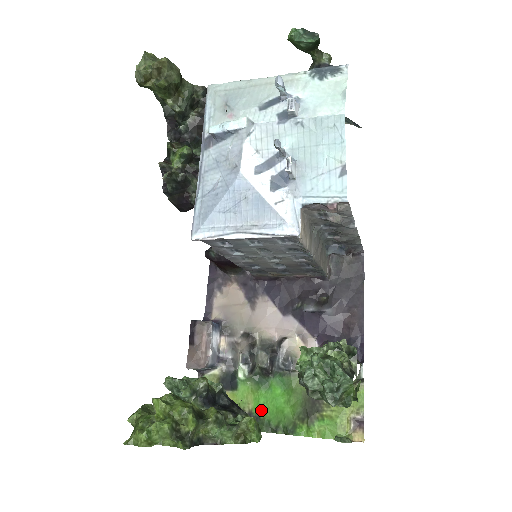
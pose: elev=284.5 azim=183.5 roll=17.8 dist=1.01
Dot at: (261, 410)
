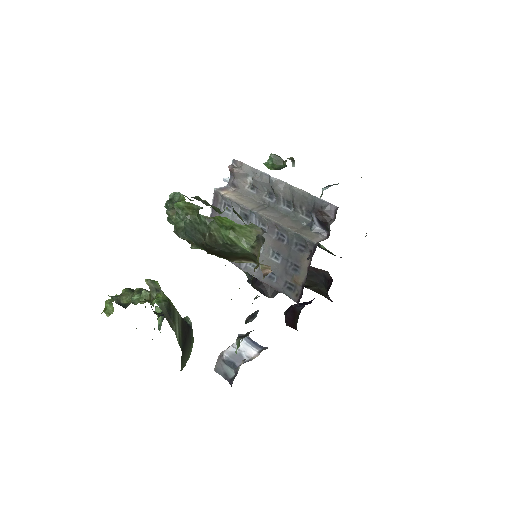
Dot at: occluded
